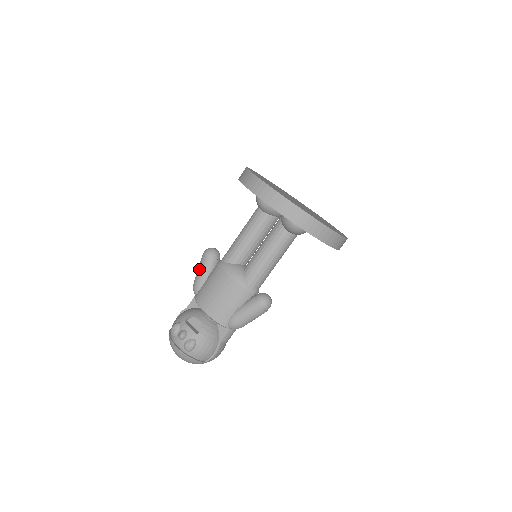
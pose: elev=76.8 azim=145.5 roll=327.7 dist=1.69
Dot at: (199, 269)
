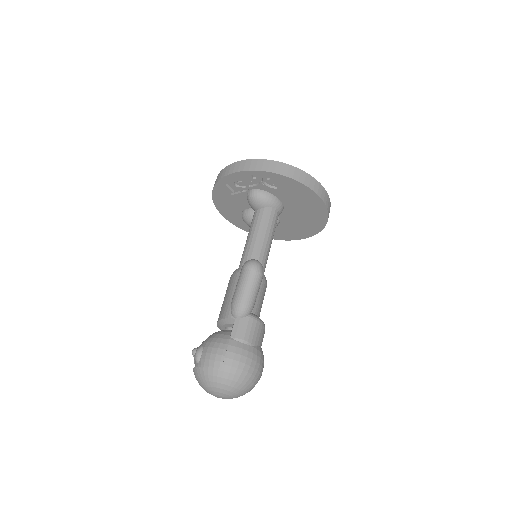
Dot at: occluded
